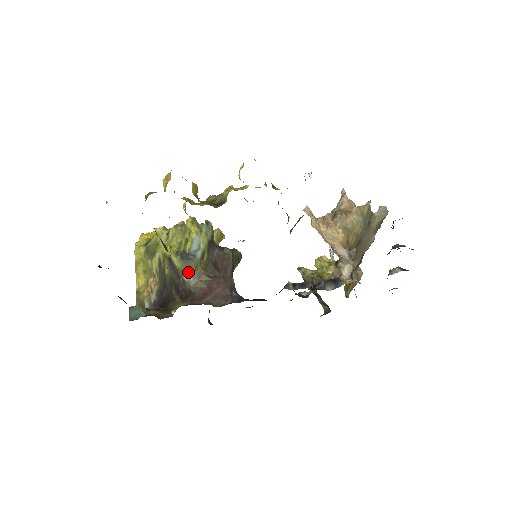
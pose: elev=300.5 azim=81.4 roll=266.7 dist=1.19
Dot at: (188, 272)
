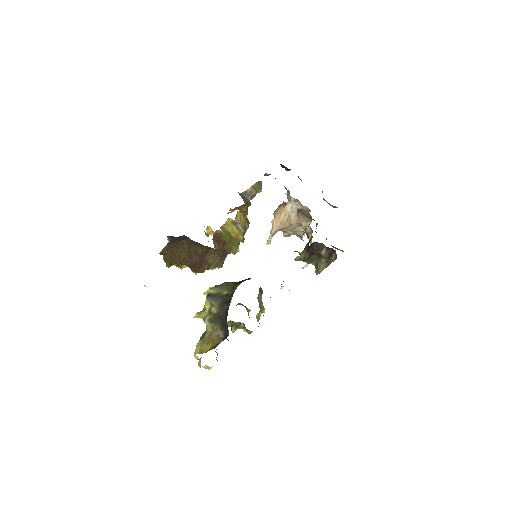
Dot at: (225, 289)
